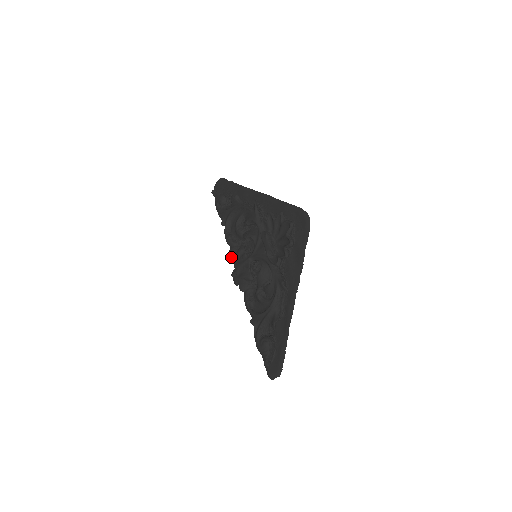
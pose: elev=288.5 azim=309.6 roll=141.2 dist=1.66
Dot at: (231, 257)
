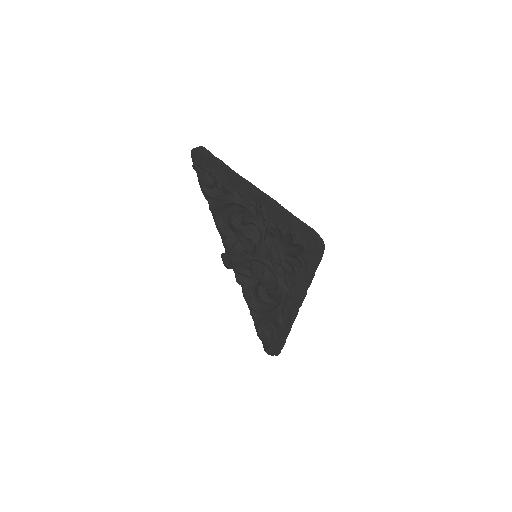
Dot at: (225, 248)
